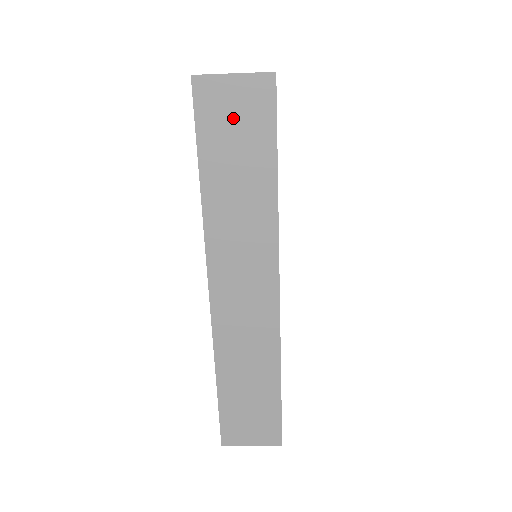
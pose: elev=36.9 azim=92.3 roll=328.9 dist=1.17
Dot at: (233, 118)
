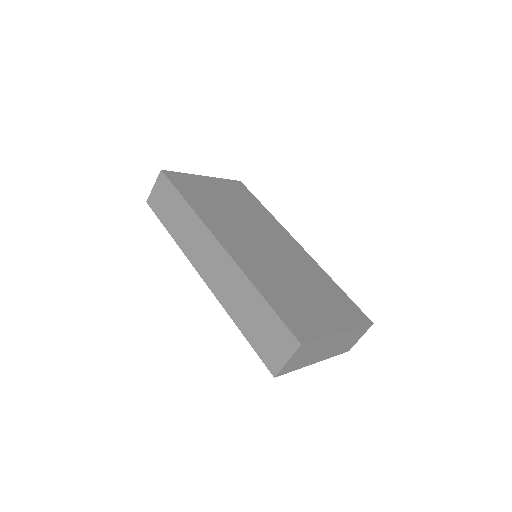
Dot at: (162, 199)
